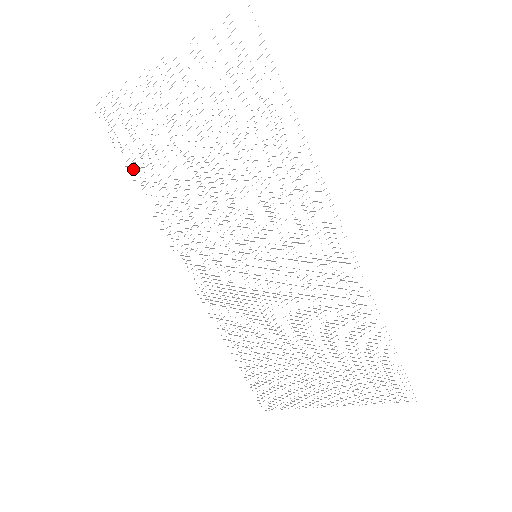
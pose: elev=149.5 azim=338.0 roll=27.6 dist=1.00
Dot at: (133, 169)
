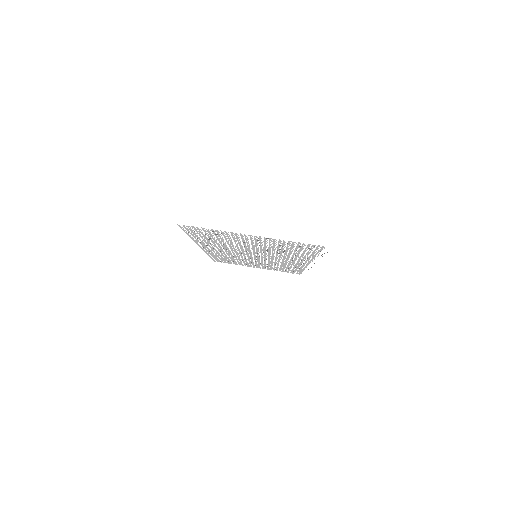
Dot at: occluded
